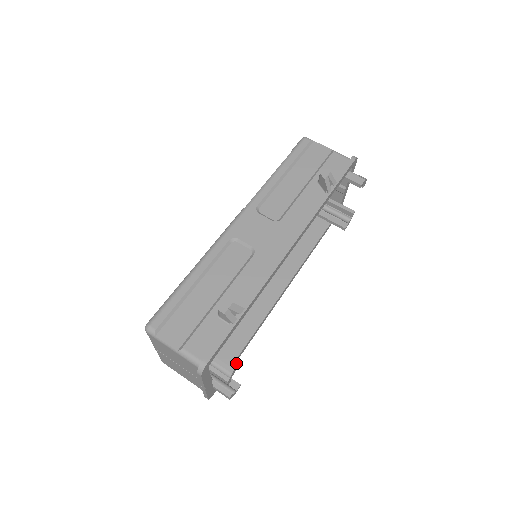
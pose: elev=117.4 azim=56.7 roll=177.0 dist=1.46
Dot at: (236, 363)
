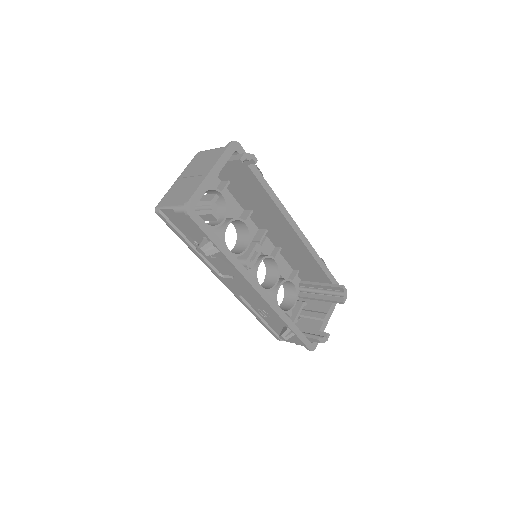
Dot at: (255, 158)
